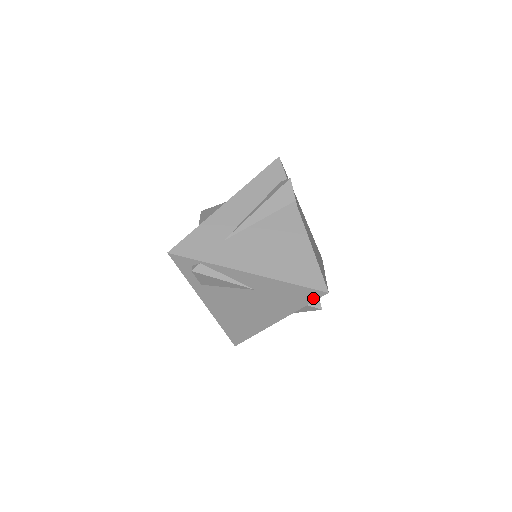
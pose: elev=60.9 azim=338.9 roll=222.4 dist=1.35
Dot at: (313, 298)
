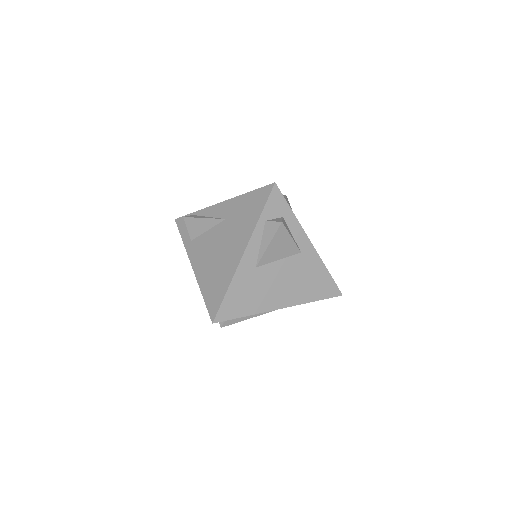
Dot at: (266, 198)
